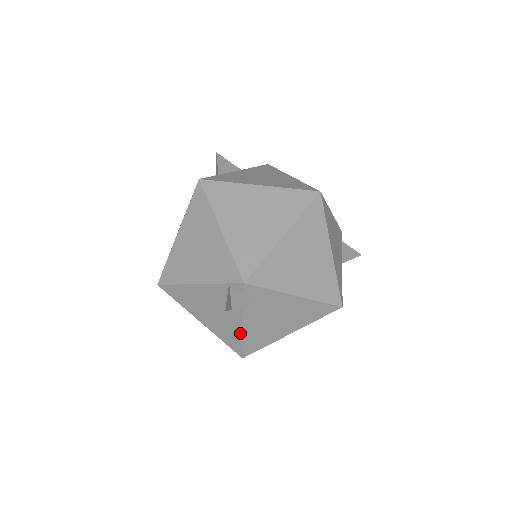
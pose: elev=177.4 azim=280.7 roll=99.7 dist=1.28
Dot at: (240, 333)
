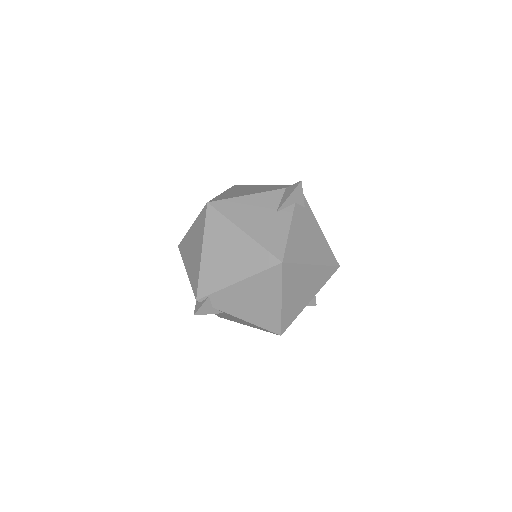
Dot at: (286, 232)
